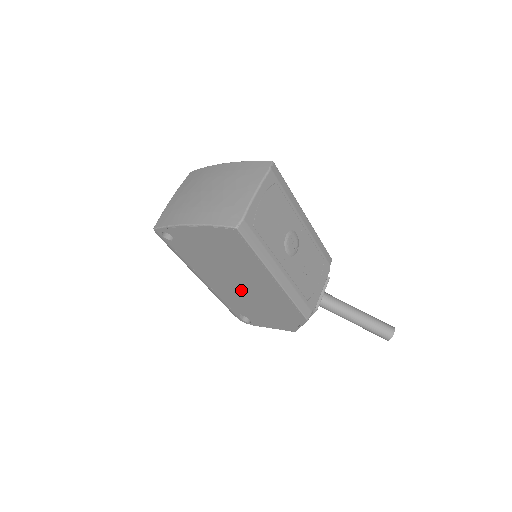
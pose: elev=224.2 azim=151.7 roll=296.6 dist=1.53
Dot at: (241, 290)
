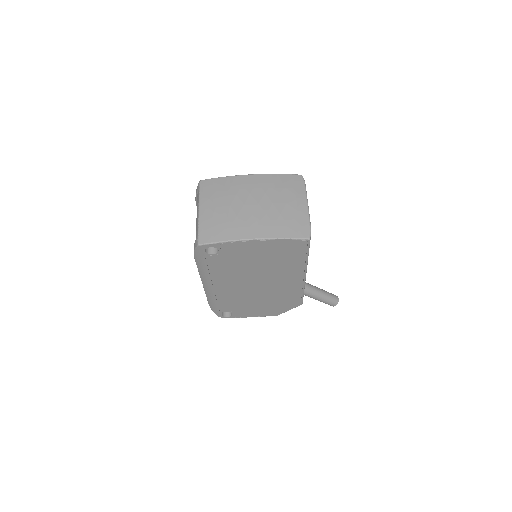
Dot at: (253, 289)
